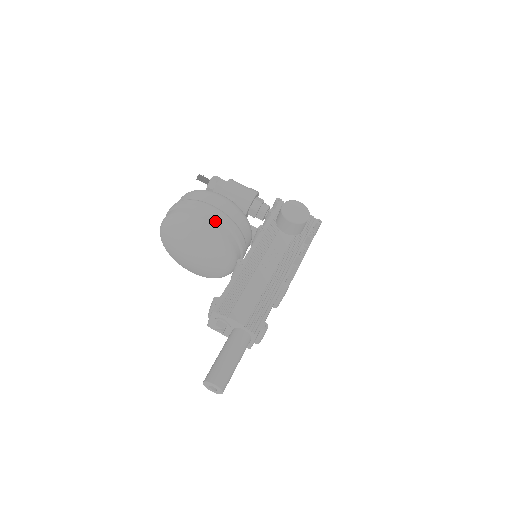
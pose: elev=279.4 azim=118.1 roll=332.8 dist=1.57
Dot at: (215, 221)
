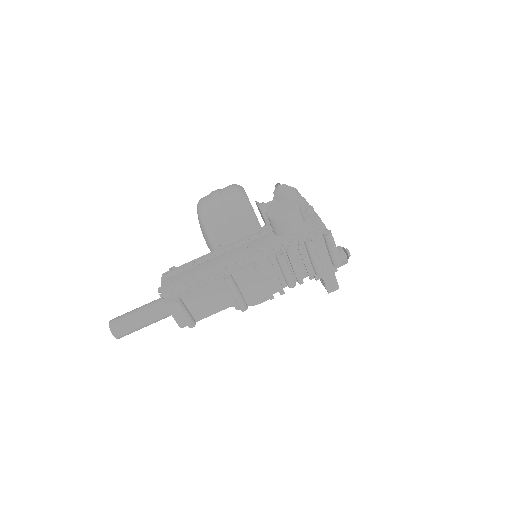
Dot at: (210, 204)
